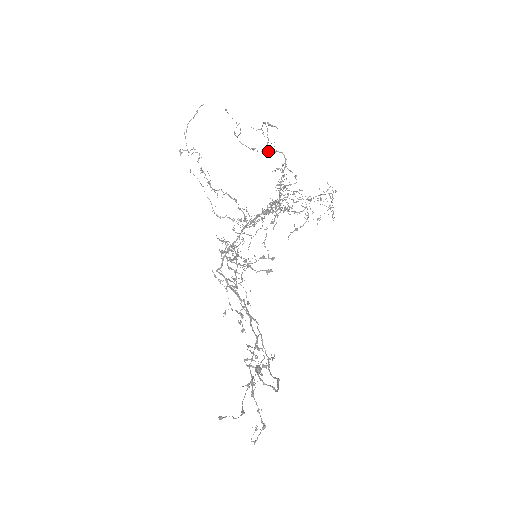
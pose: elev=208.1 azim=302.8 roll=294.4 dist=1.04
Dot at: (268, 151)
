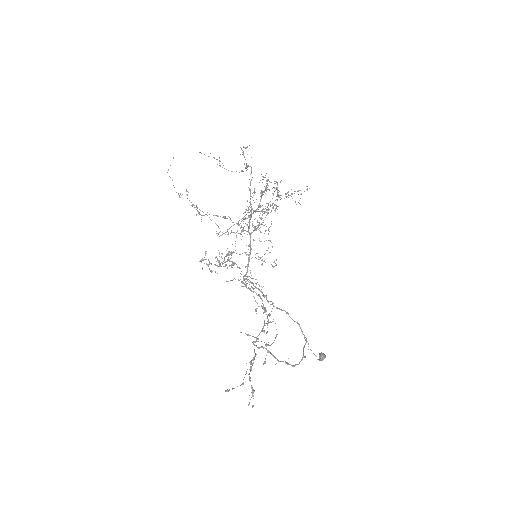
Dot at: occluded
